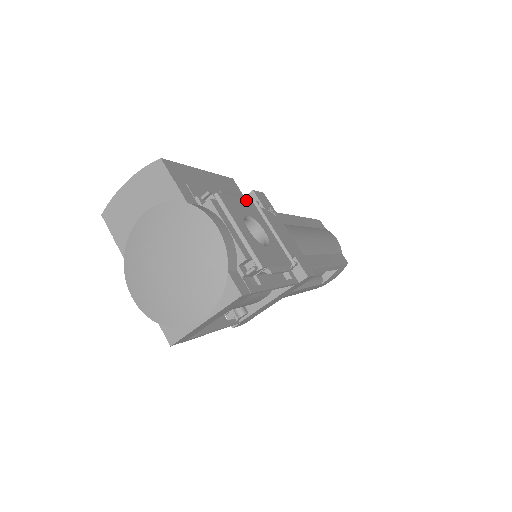
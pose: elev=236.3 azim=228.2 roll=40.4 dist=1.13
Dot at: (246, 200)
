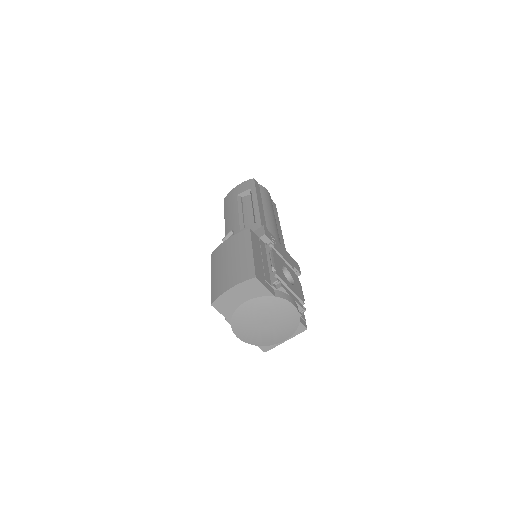
Dot at: (273, 254)
